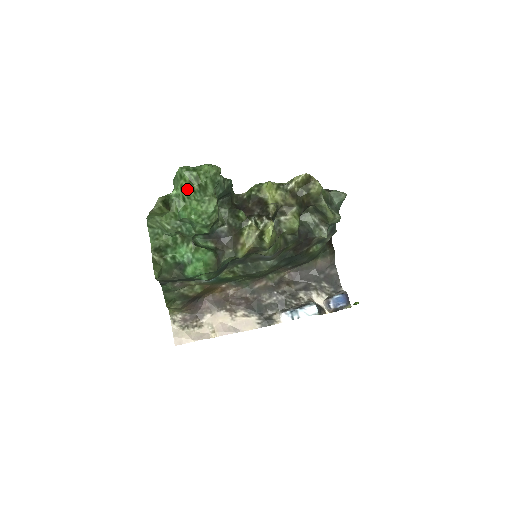
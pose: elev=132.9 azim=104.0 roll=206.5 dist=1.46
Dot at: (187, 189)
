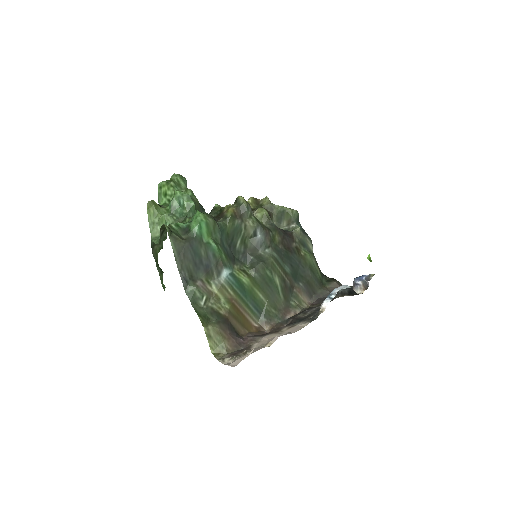
Dot at: (168, 190)
